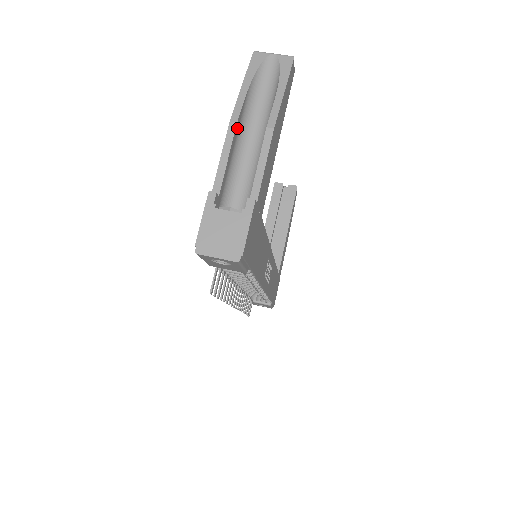
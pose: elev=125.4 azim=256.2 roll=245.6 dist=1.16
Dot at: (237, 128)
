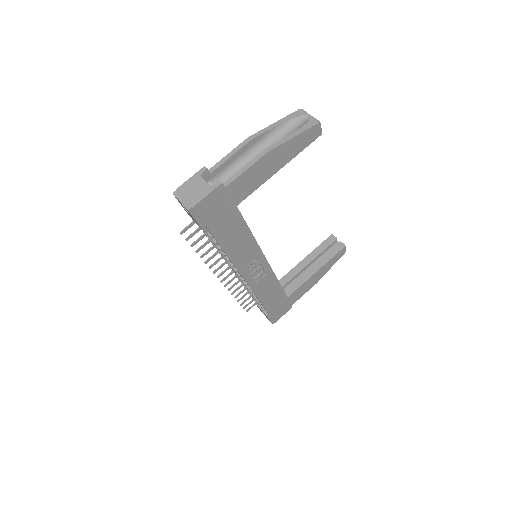
Dot at: (251, 144)
